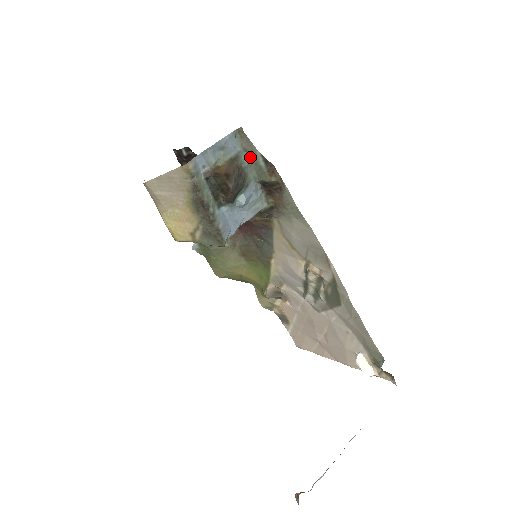
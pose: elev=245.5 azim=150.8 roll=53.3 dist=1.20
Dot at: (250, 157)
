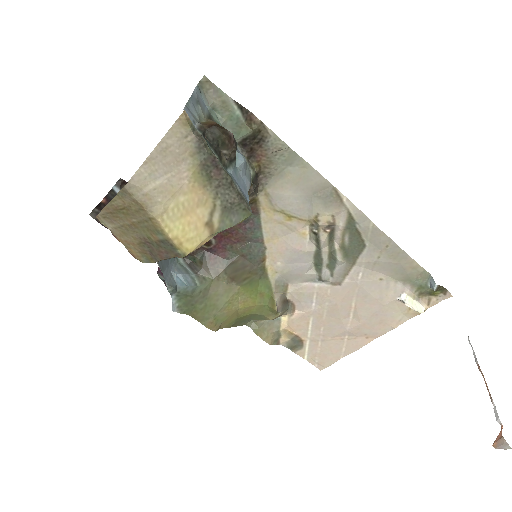
Dot at: (222, 113)
